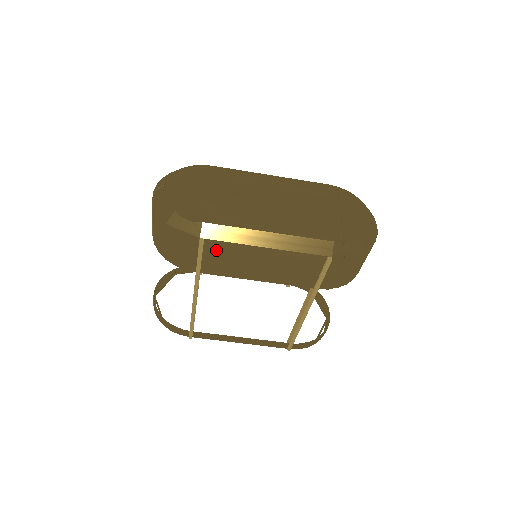
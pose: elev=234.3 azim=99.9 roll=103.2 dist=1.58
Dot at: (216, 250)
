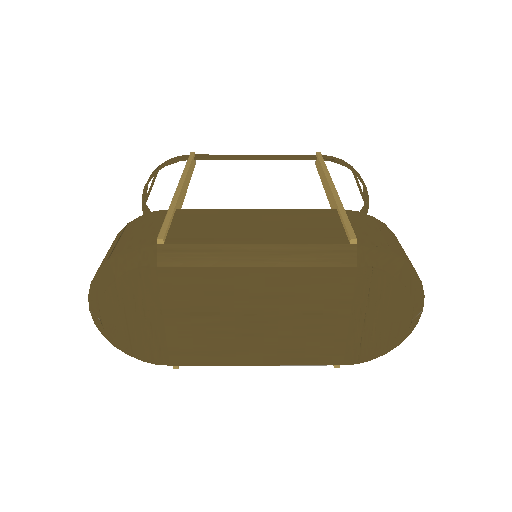
Dot at: occluded
